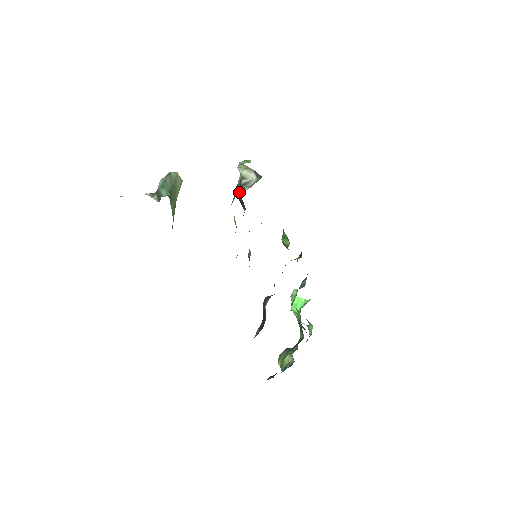
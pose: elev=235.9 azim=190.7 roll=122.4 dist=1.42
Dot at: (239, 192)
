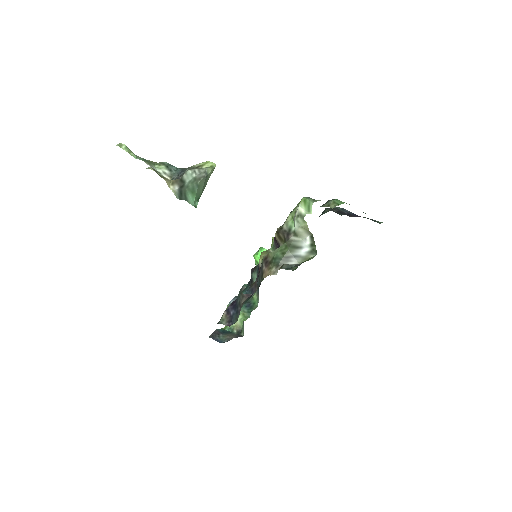
Dot at: (285, 260)
